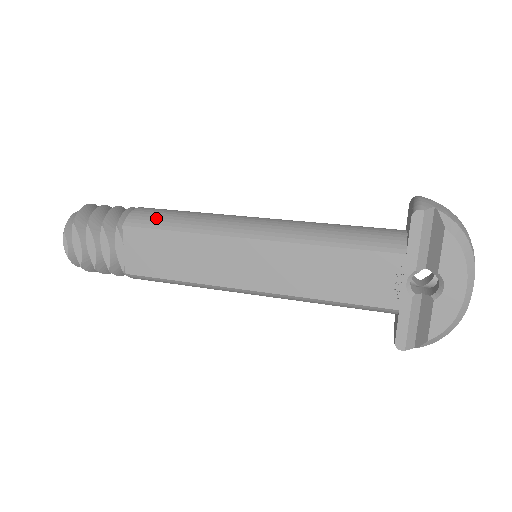
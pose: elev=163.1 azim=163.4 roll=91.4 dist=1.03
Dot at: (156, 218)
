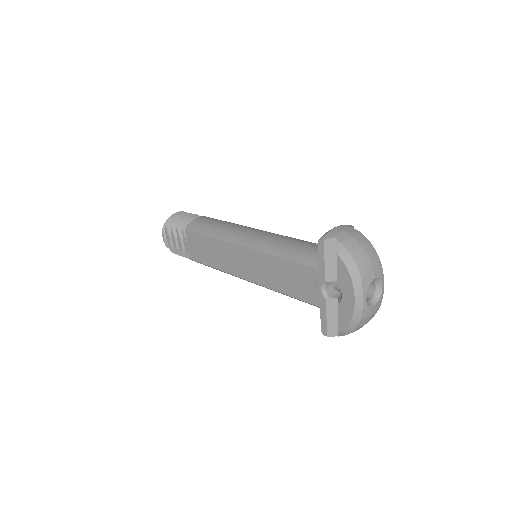
Dot at: (201, 226)
